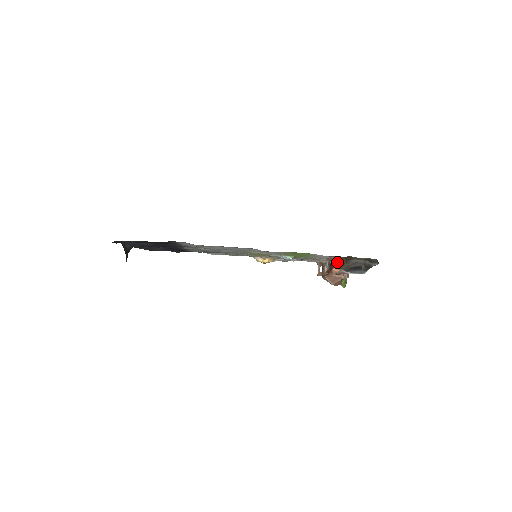
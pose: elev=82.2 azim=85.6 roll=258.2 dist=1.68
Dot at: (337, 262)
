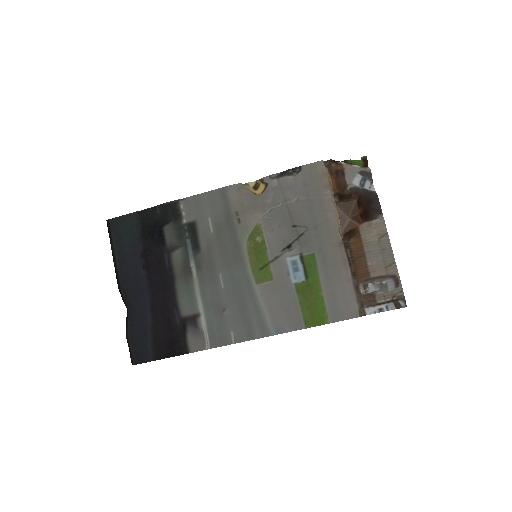
Dot at: (355, 230)
